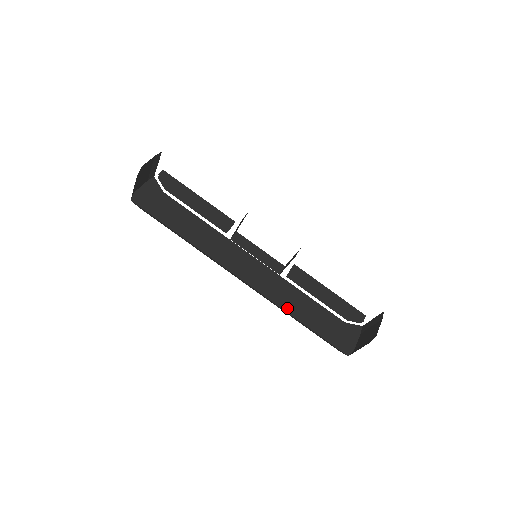
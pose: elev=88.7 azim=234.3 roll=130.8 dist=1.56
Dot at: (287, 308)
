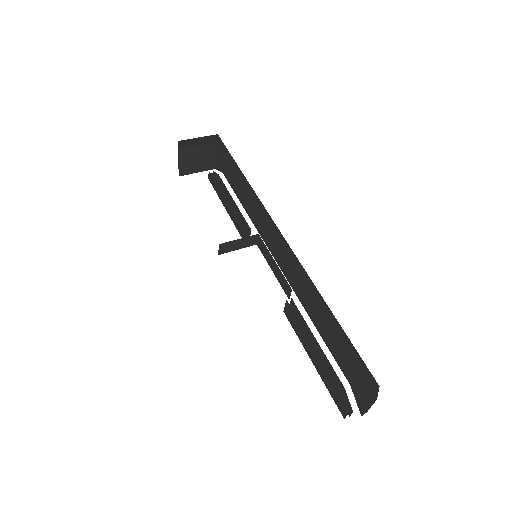
Dot at: occluded
